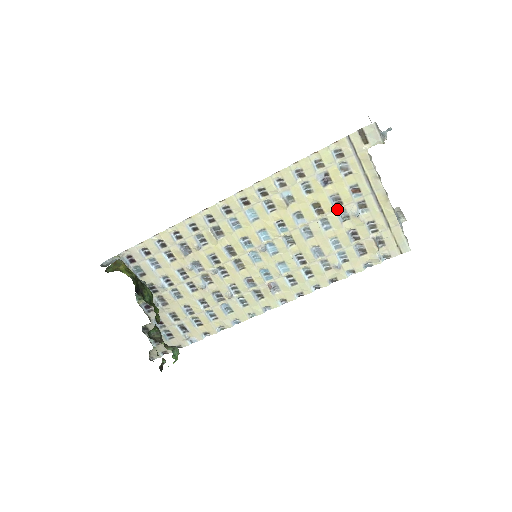
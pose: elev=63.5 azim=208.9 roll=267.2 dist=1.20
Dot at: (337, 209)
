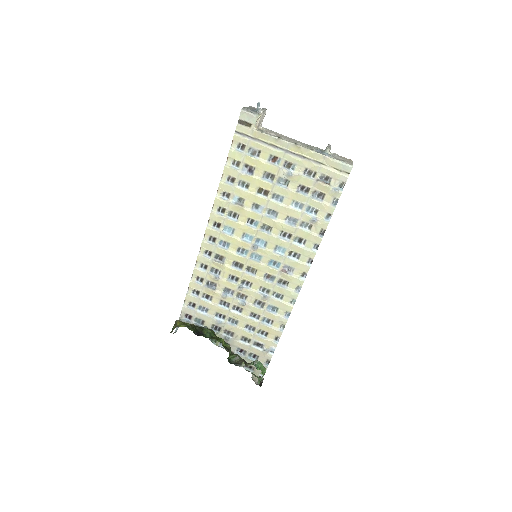
Dot at: (275, 182)
